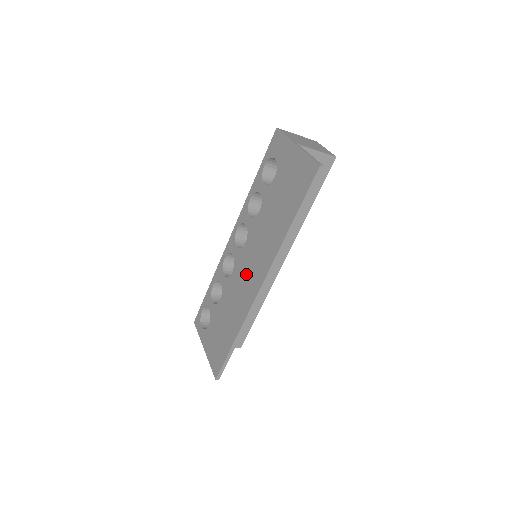
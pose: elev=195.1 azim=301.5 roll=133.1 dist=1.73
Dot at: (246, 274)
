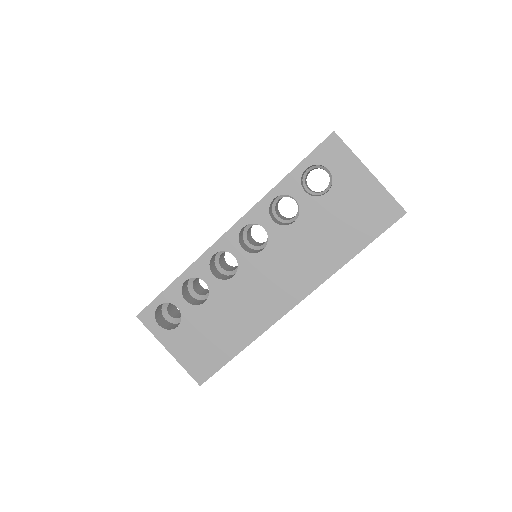
Dot at: (266, 286)
